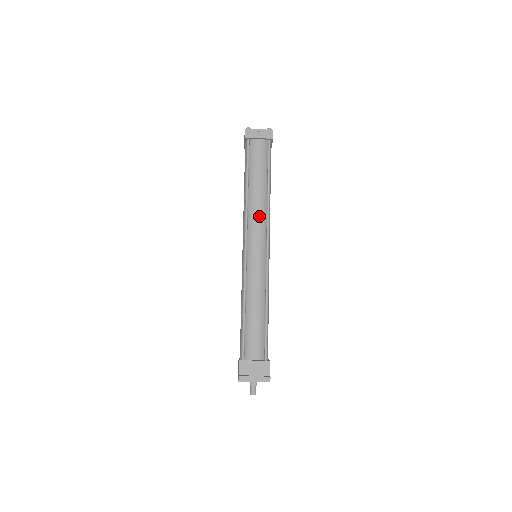
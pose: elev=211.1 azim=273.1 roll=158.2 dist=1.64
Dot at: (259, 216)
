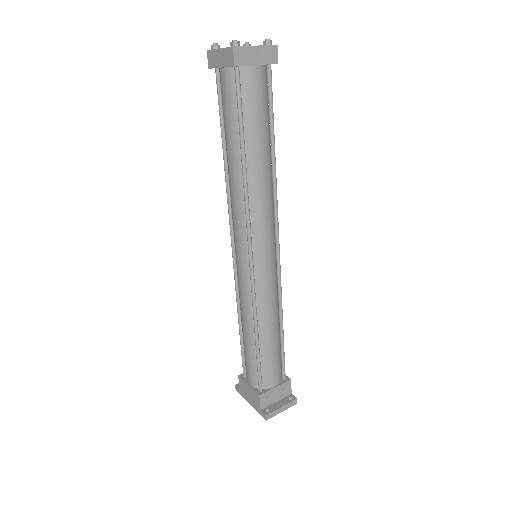
Dot at: (266, 206)
